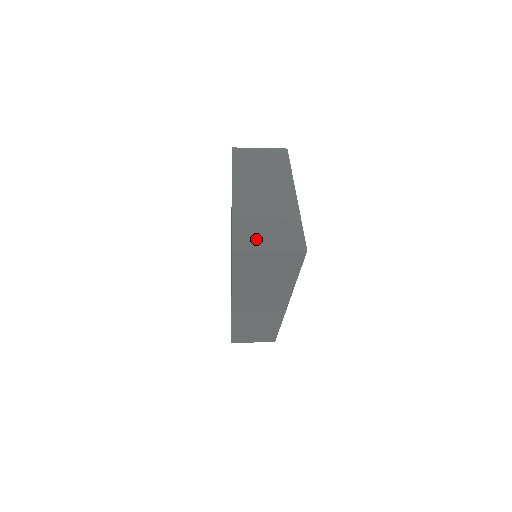
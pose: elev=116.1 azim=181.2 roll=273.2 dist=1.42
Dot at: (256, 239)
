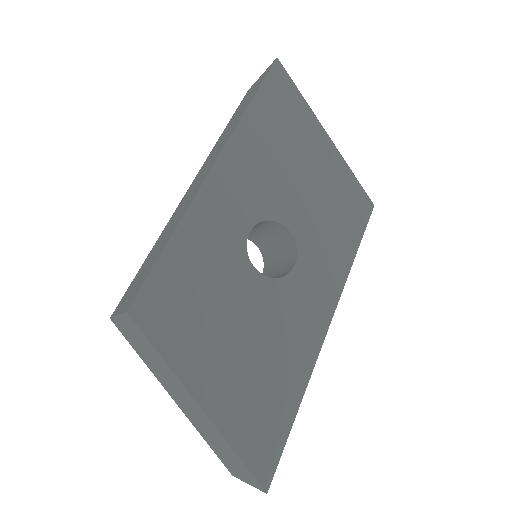
Dot at: (232, 469)
